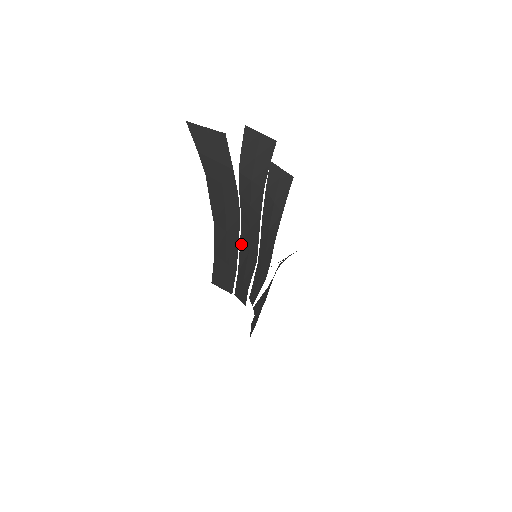
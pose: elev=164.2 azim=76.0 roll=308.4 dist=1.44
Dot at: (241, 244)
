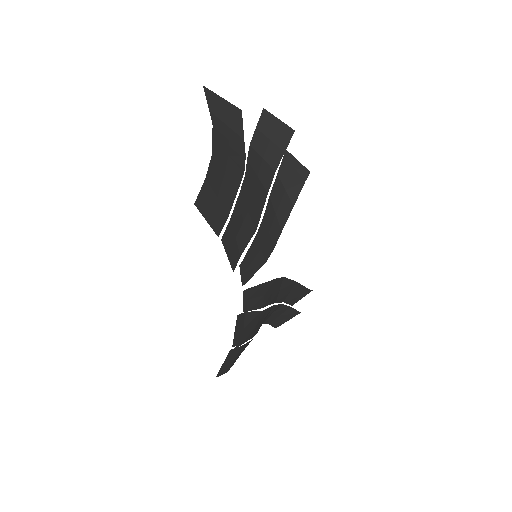
Dot at: (240, 196)
